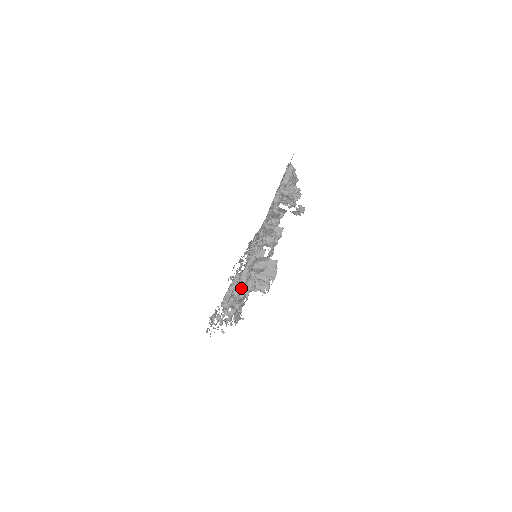
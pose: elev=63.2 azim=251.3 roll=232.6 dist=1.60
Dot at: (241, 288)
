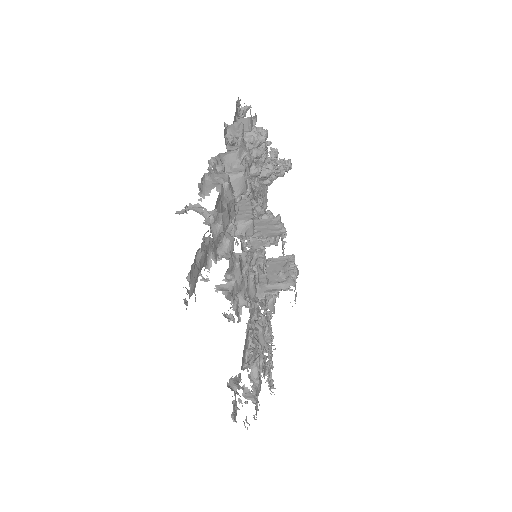
Dot at: (203, 183)
